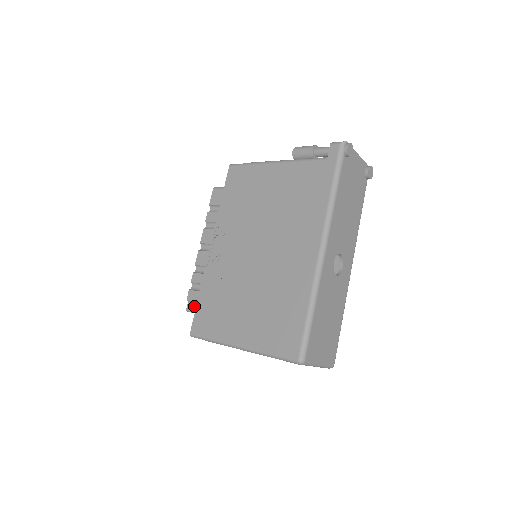
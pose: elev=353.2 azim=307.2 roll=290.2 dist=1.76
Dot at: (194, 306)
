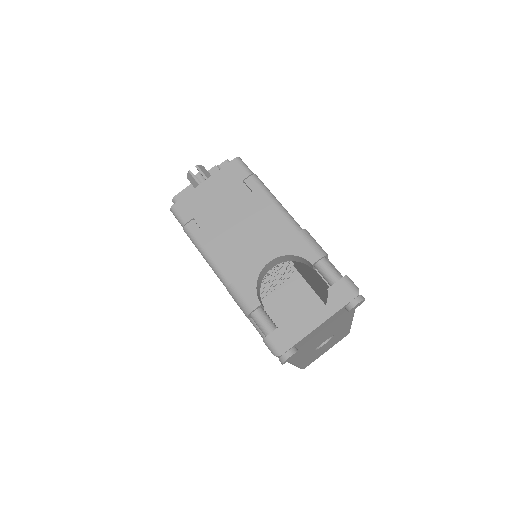
Dot at: occluded
